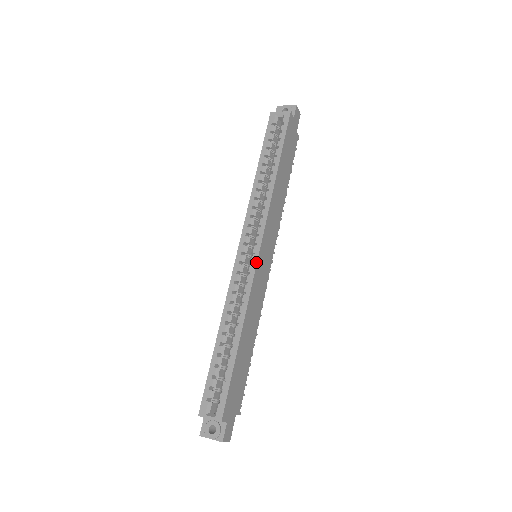
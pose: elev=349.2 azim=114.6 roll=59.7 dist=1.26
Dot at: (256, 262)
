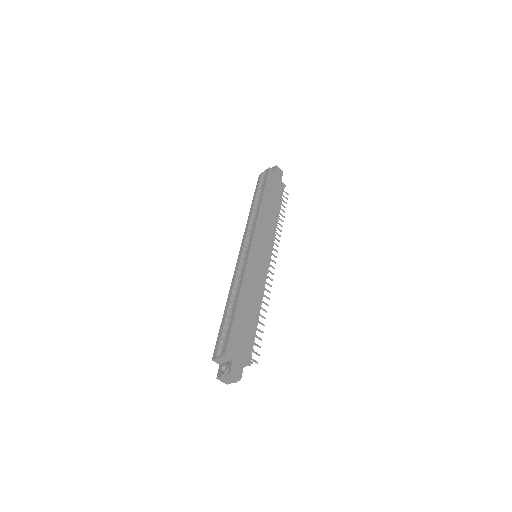
Dot at: (249, 252)
